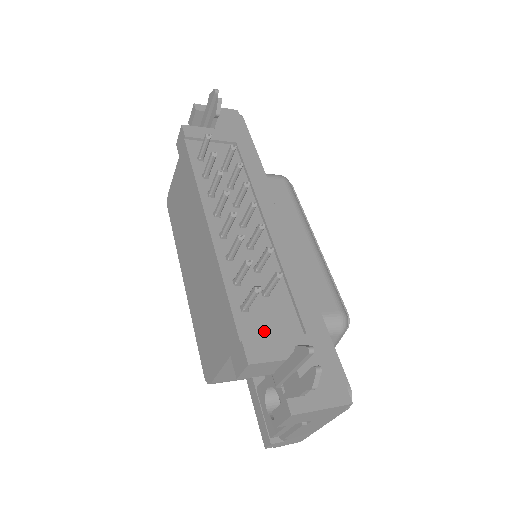
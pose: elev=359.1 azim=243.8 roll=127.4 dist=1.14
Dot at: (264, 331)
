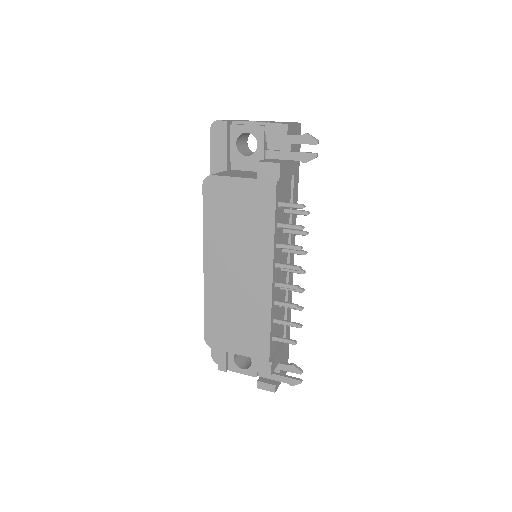
Dot at: (275, 348)
